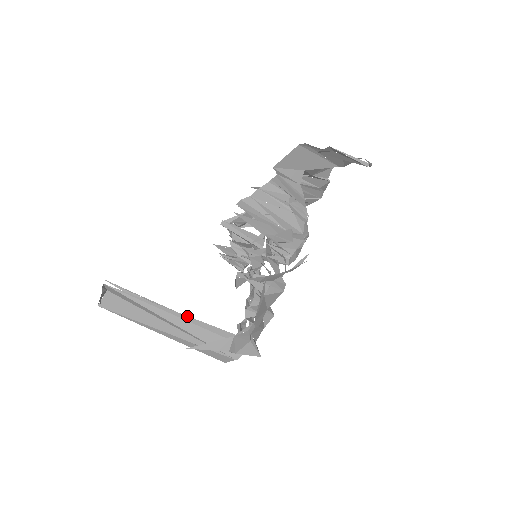
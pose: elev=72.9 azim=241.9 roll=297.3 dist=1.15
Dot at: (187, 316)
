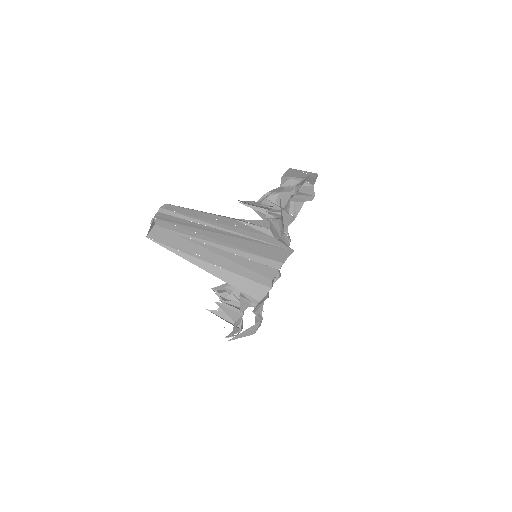
Dot at: (222, 246)
